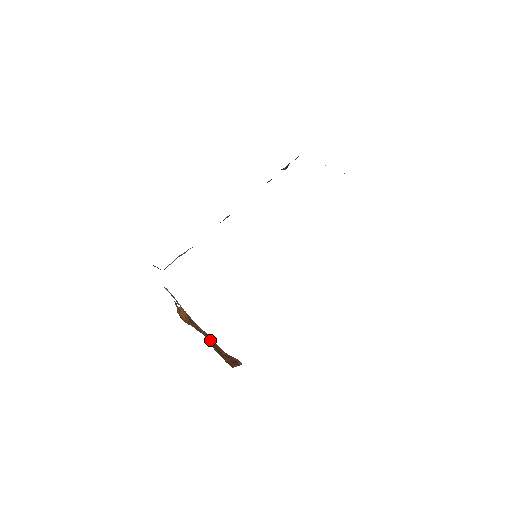
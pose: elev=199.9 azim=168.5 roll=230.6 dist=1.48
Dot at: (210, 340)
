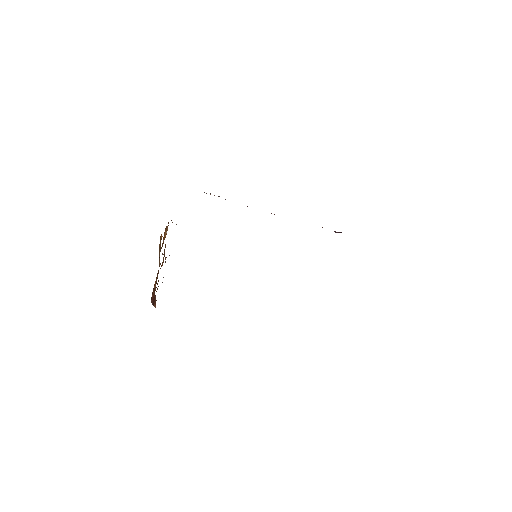
Dot at: occluded
